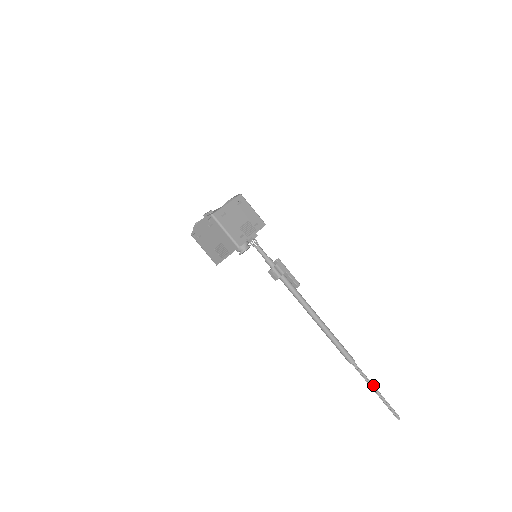
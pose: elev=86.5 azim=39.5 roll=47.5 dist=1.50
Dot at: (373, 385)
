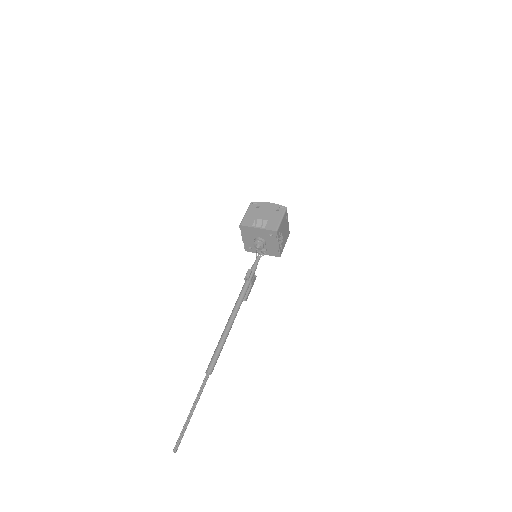
Dot at: occluded
